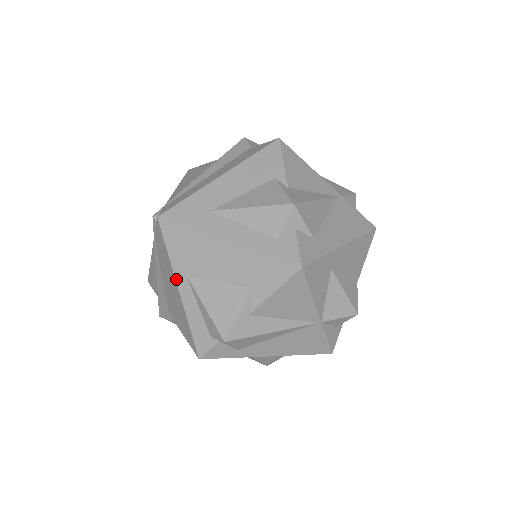
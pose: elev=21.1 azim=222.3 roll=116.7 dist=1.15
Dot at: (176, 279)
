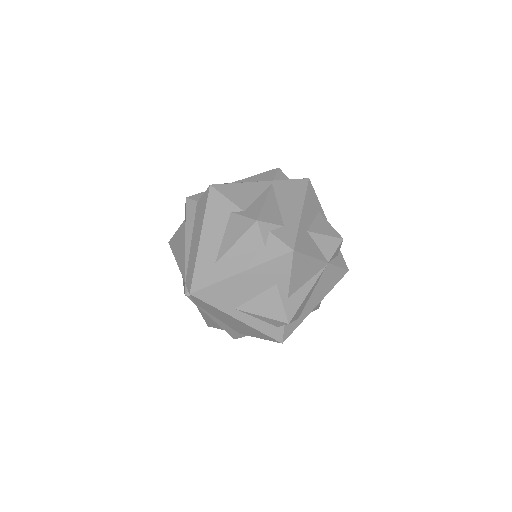
Dot at: (231, 316)
